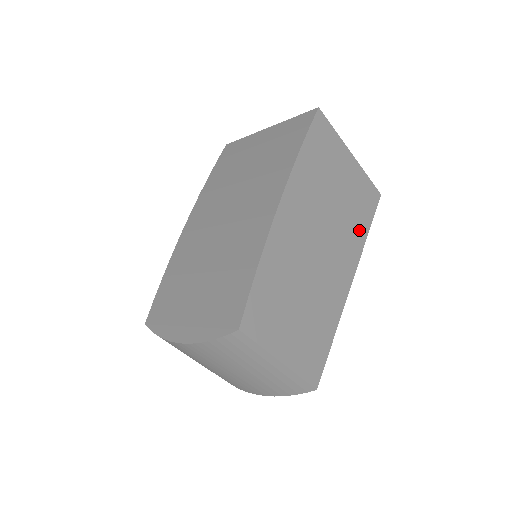
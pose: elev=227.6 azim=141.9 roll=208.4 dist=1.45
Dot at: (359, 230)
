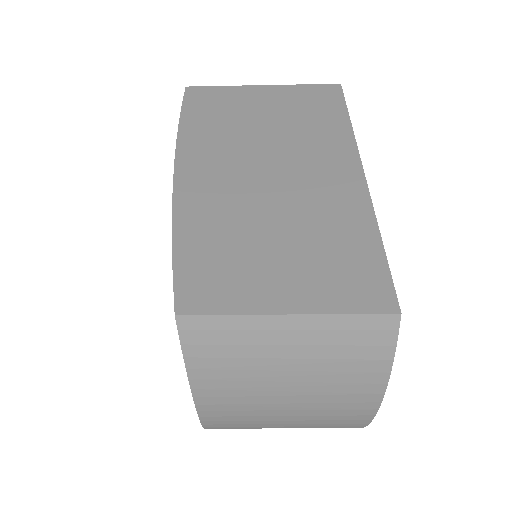
Dot at: (330, 125)
